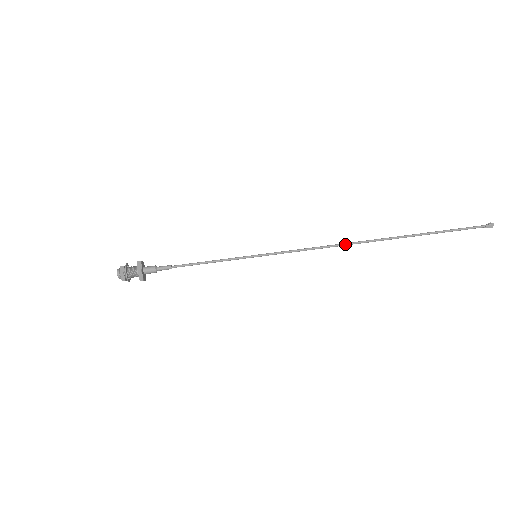
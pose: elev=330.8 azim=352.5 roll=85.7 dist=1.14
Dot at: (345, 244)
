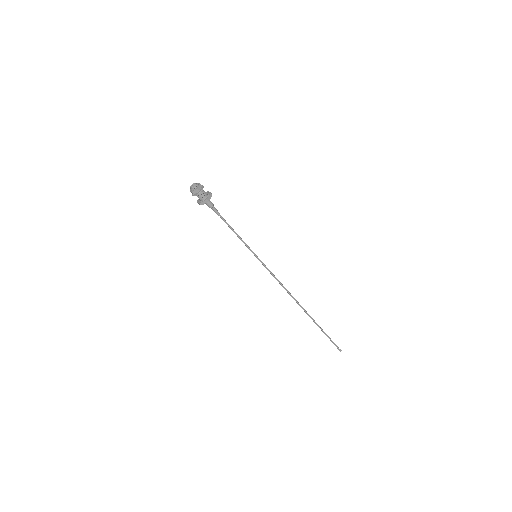
Dot at: (291, 296)
